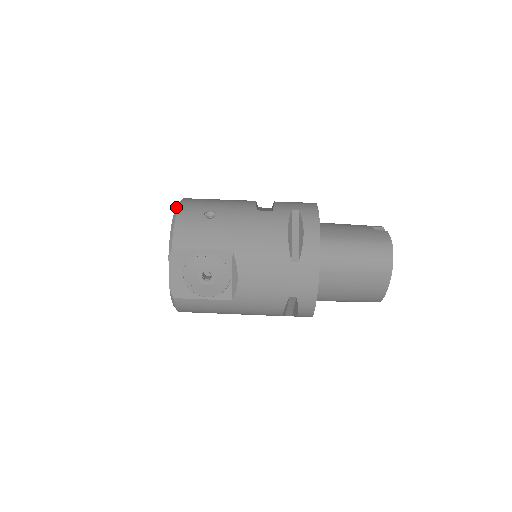
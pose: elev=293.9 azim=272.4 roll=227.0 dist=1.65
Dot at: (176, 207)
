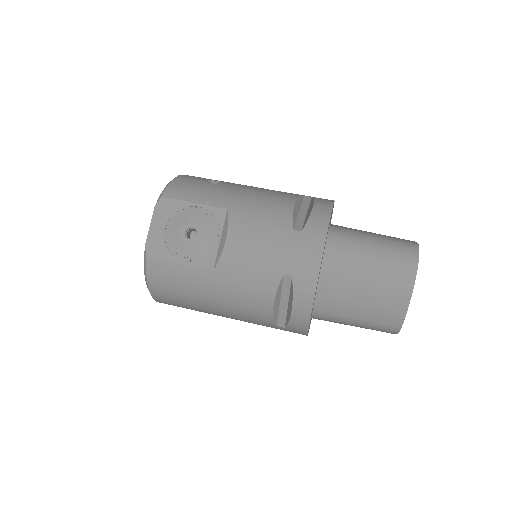
Dot at: occluded
